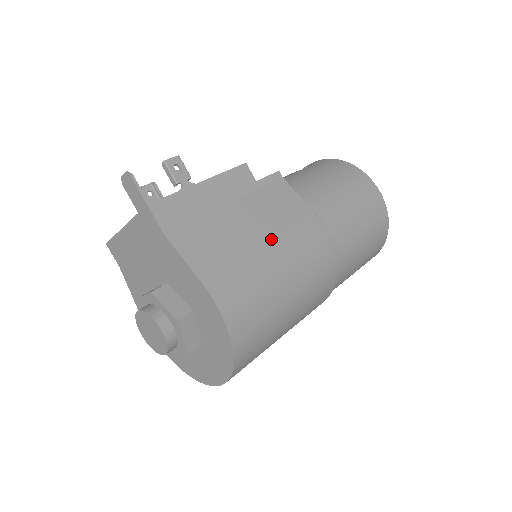
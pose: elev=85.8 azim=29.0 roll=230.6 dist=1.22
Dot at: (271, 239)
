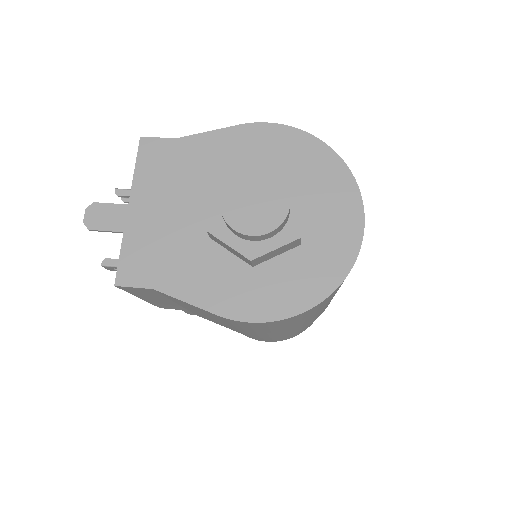
Dot at: occluded
